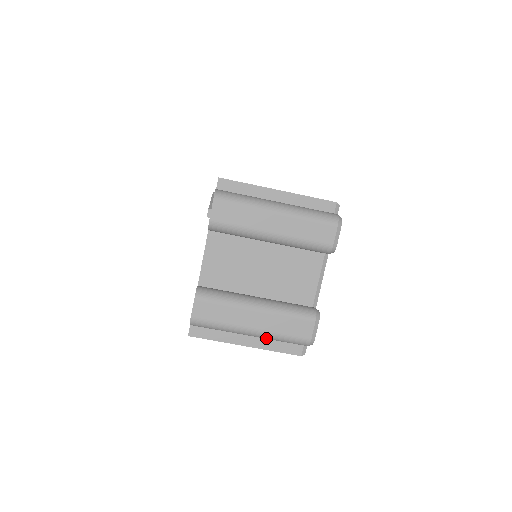
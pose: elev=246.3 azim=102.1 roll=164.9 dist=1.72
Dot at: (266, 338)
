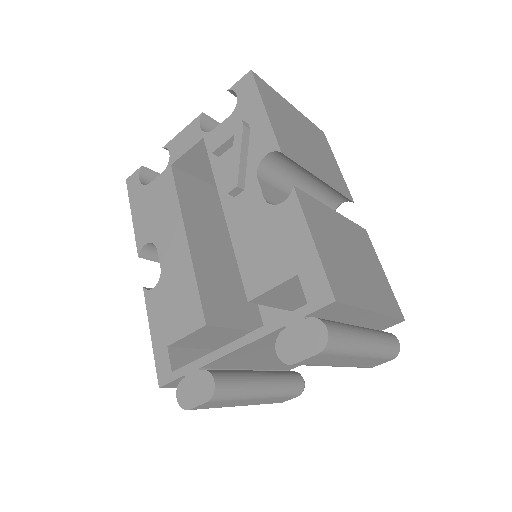
Dot at: occluded
